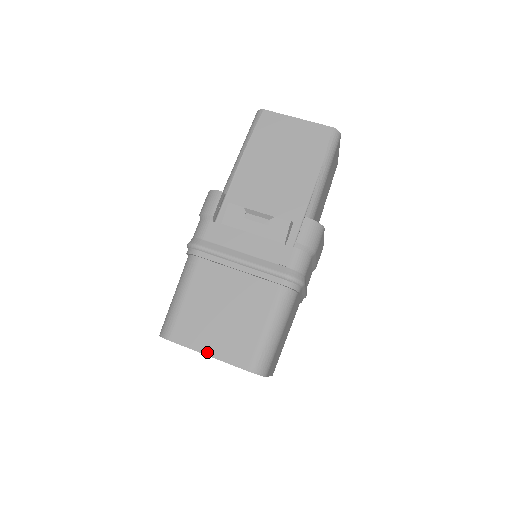
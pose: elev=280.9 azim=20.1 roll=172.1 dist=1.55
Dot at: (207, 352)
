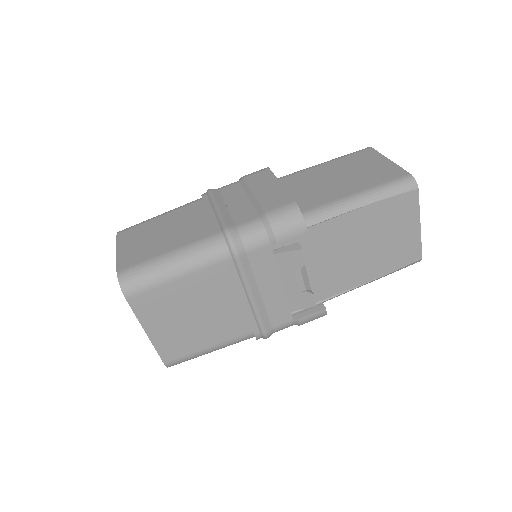
Dot at: (148, 331)
